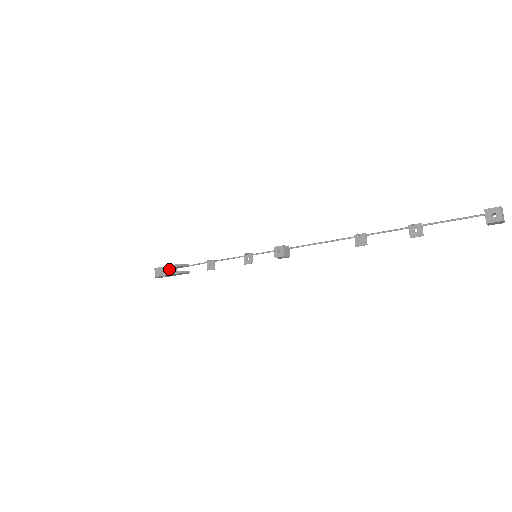
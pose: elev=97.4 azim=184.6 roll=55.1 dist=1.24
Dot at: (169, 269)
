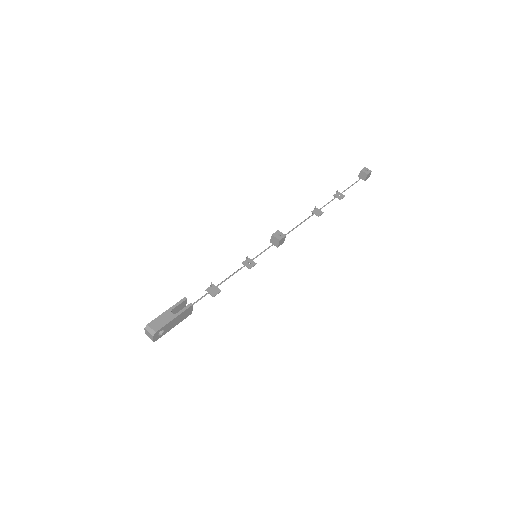
Dot at: (171, 313)
